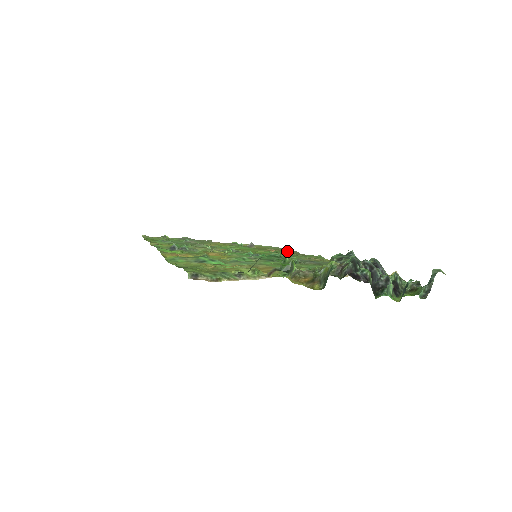
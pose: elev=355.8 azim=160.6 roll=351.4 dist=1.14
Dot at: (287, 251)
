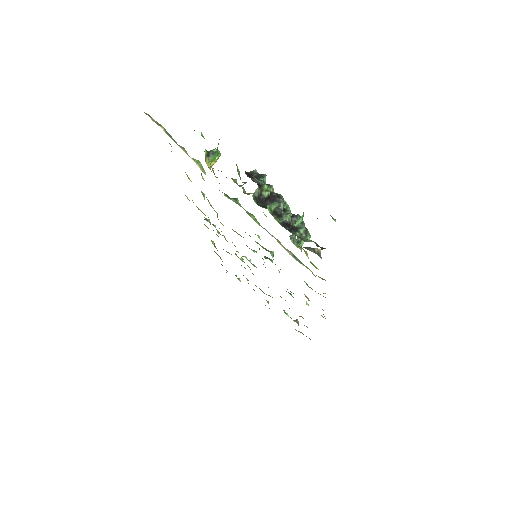
Dot at: occluded
